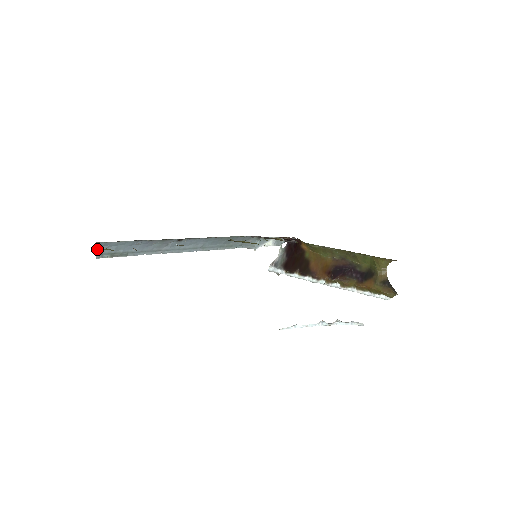
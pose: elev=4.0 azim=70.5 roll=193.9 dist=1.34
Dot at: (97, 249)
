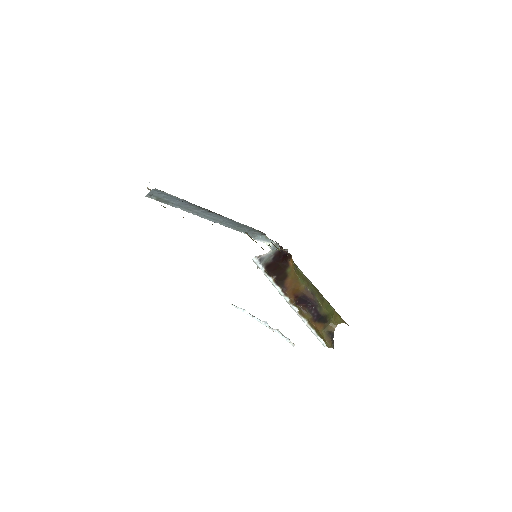
Dot at: (151, 191)
